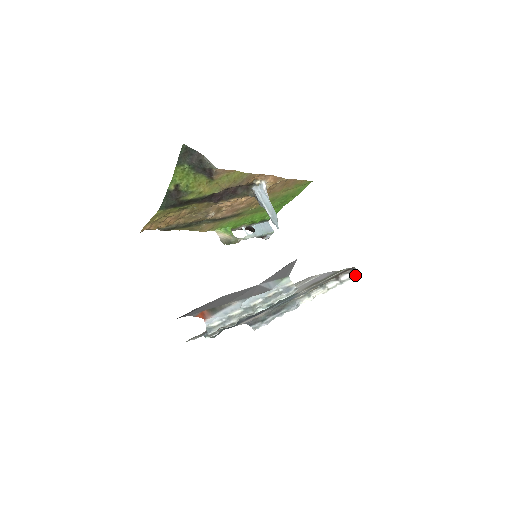
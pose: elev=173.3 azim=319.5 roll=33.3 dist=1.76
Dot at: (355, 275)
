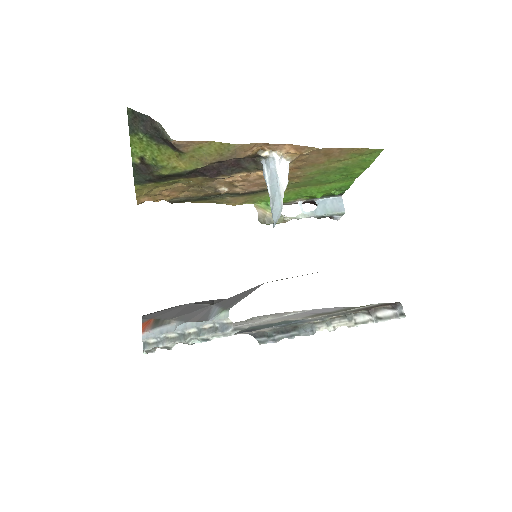
Dot at: (398, 315)
